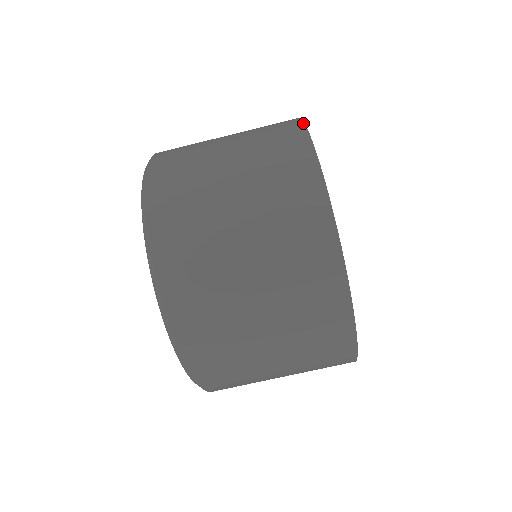
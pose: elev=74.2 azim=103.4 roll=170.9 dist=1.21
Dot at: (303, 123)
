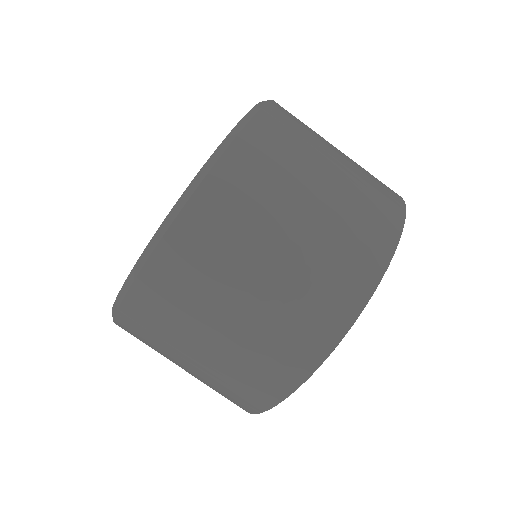
Dot at: occluded
